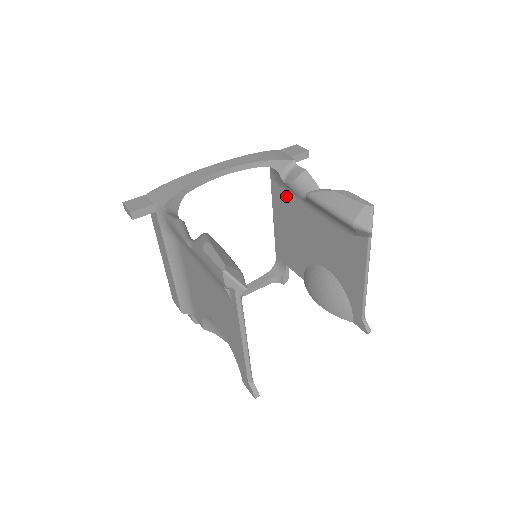
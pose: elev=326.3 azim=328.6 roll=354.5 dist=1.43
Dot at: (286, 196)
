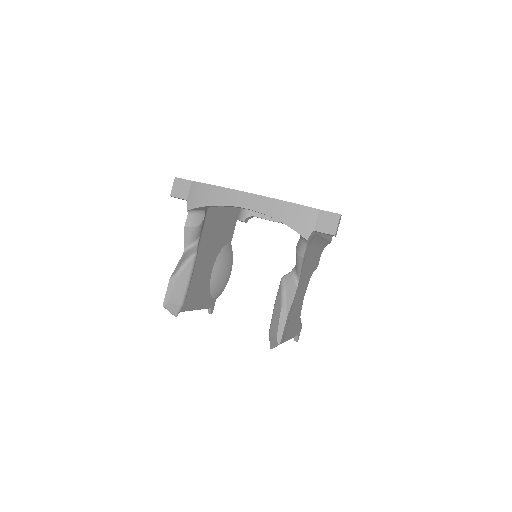
Dot at: occluded
